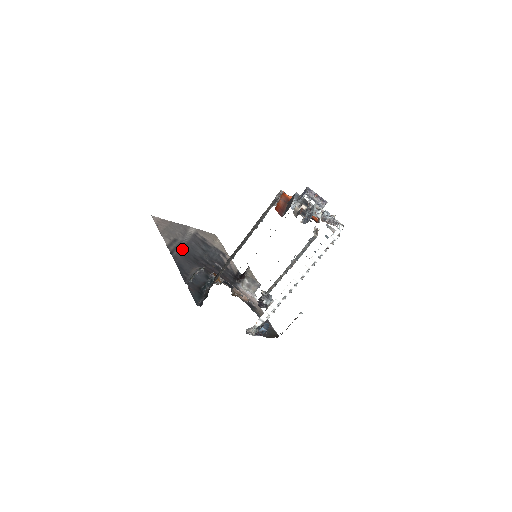
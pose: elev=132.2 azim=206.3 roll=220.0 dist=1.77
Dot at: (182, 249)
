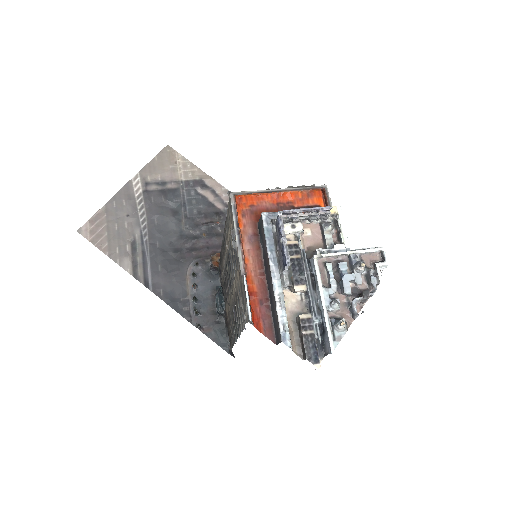
Dot at: (152, 255)
